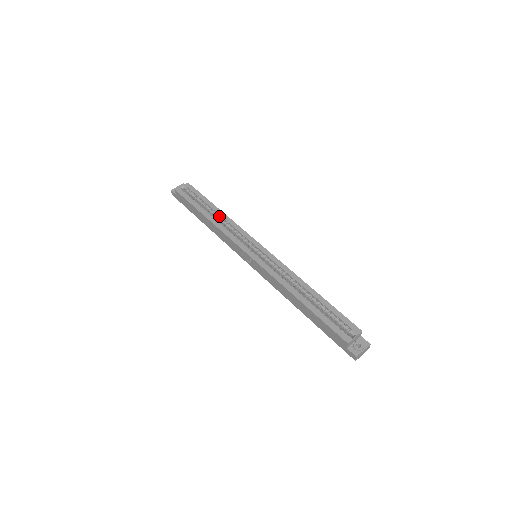
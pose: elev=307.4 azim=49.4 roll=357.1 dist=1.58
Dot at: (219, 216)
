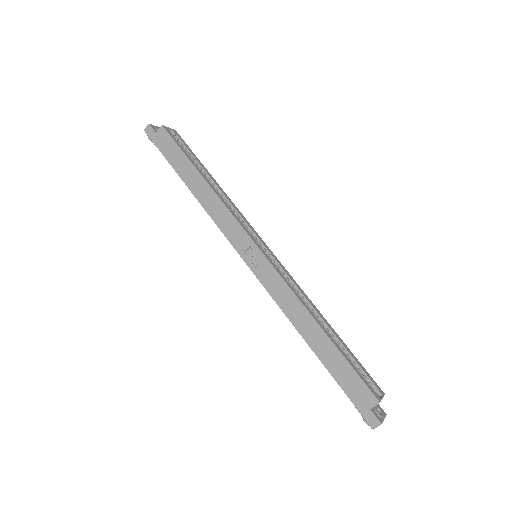
Dot at: (217, 187)
